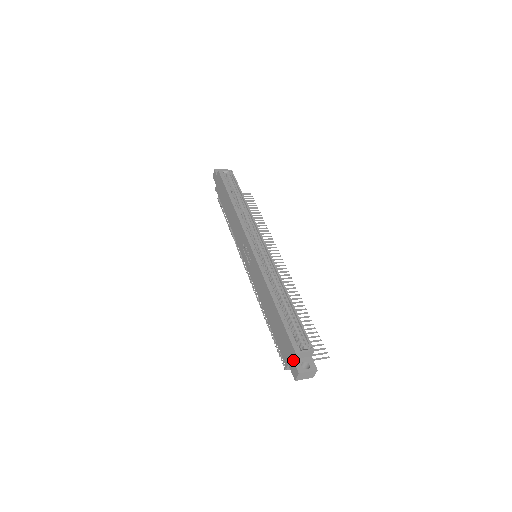
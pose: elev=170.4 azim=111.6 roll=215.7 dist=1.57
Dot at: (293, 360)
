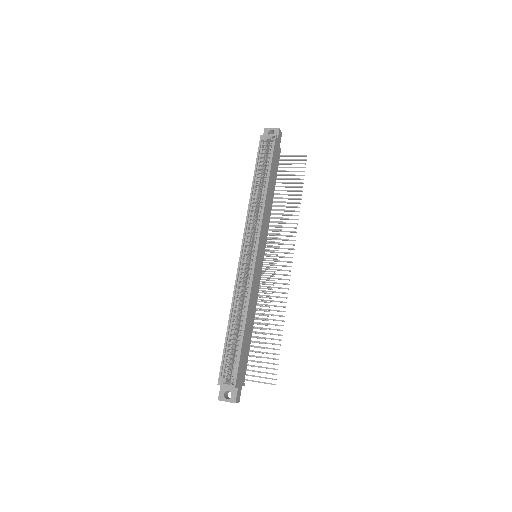
Dot at: (220, 386)
